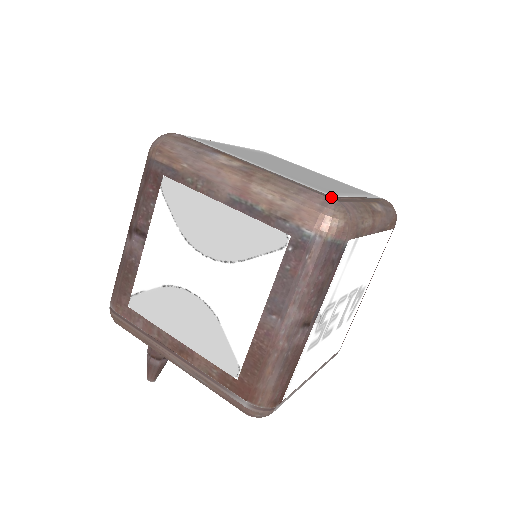
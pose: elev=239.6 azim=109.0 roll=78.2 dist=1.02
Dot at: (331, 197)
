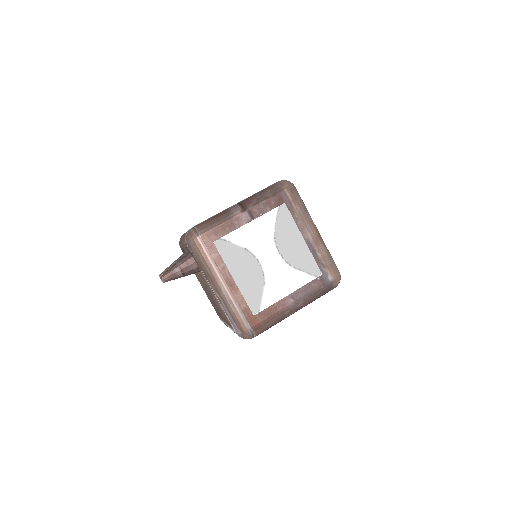
Dot at: occluded
